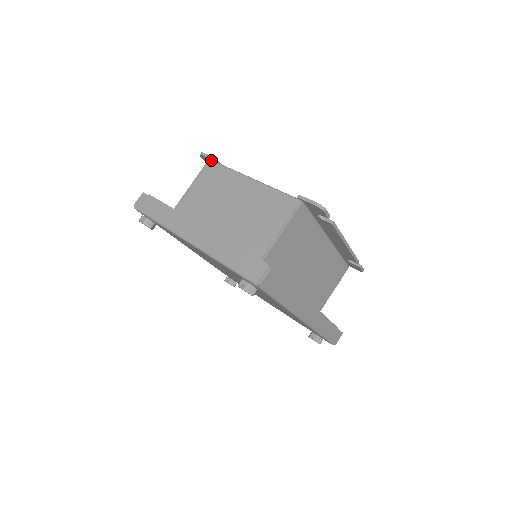
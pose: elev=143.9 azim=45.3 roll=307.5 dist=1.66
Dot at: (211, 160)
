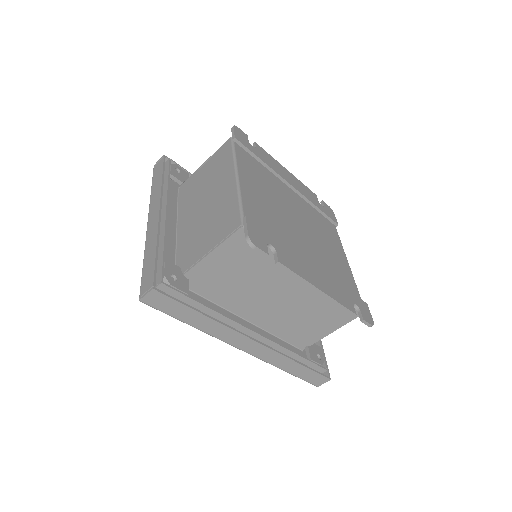
Dot at: (232, 138)
